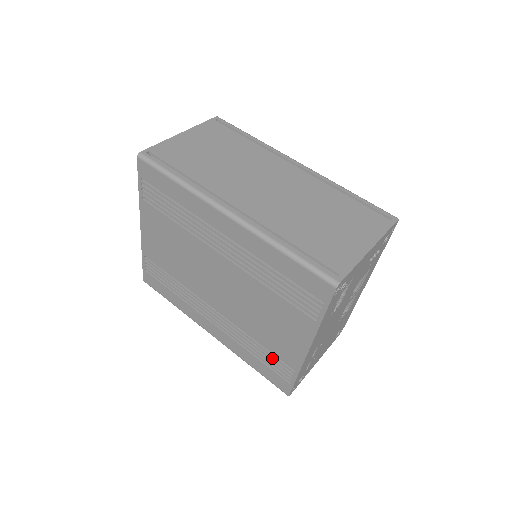
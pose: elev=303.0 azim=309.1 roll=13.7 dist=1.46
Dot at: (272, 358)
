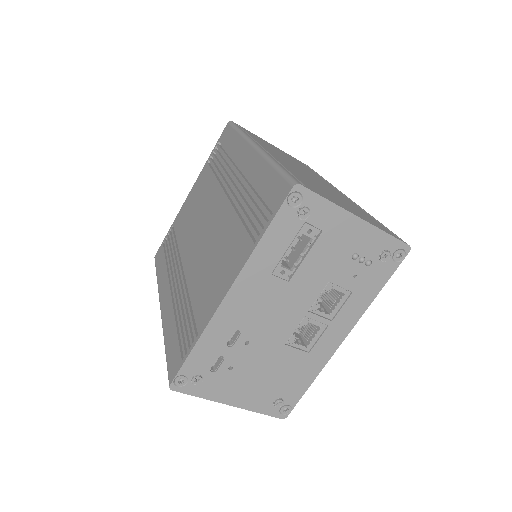
Dot at: (189, 323)
